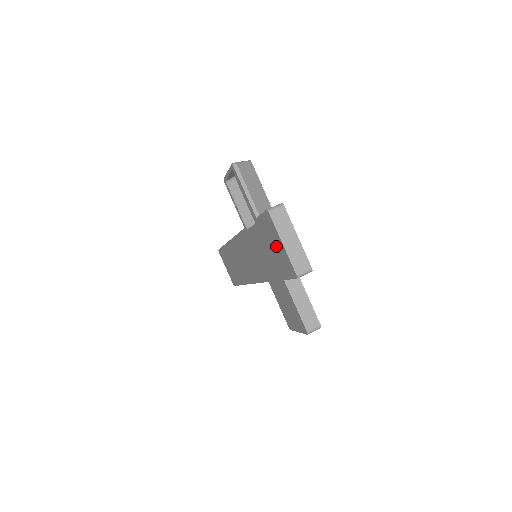
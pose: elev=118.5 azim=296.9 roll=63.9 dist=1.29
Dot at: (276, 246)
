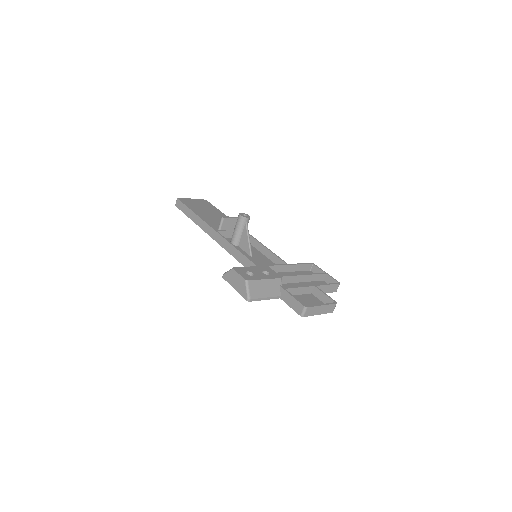
Dot at: occluded
